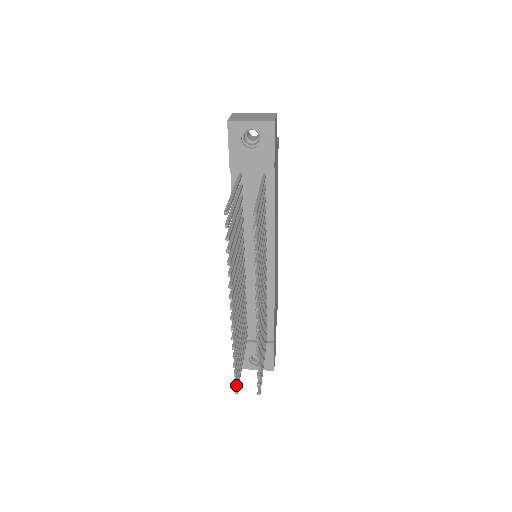
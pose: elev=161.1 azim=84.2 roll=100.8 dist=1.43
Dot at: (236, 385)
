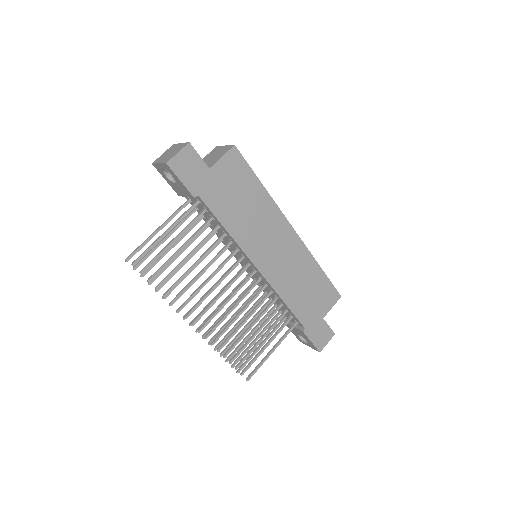
Dot at: (241, 366)
